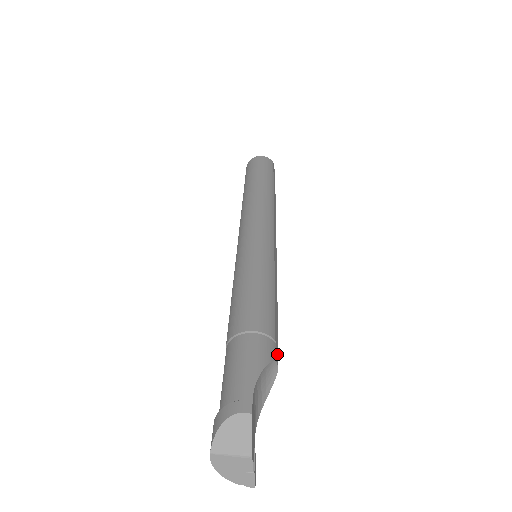
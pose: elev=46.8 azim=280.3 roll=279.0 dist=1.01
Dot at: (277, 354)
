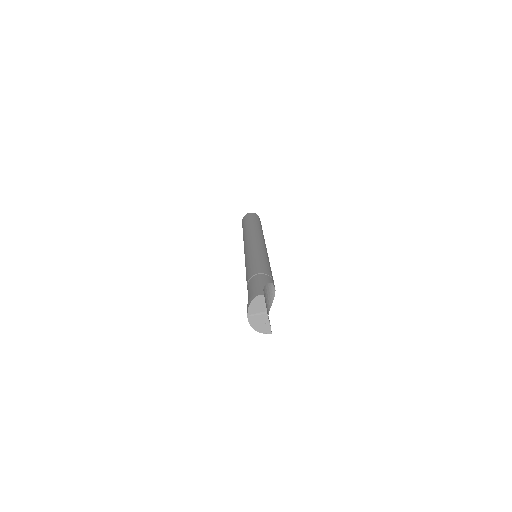
Dot at: (274, 285)
